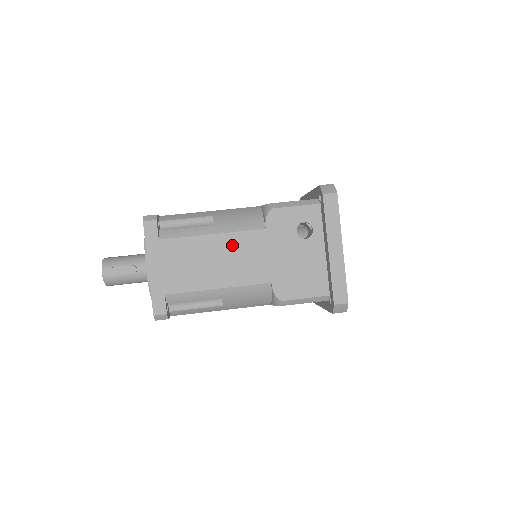
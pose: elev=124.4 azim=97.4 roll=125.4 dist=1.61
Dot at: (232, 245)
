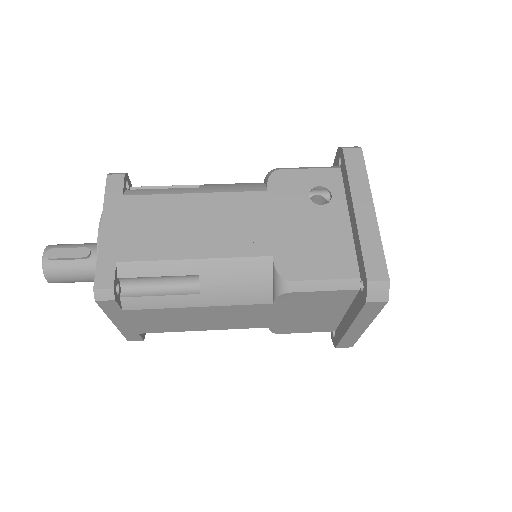
Dot at: (220, 207)
